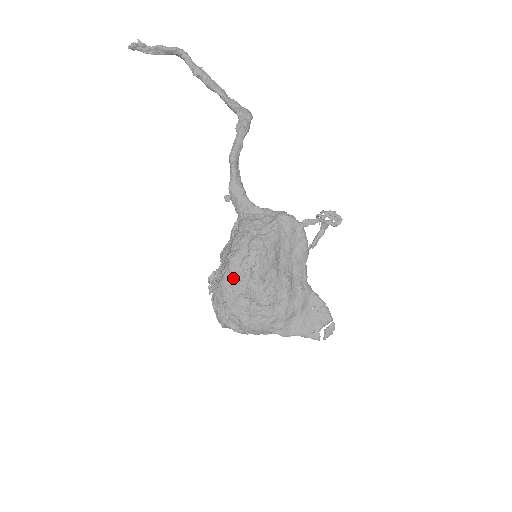
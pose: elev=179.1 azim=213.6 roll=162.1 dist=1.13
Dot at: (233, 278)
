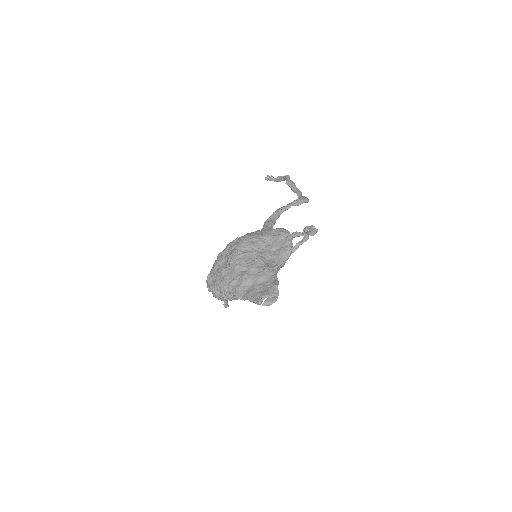
Dot at: (226, 250)
